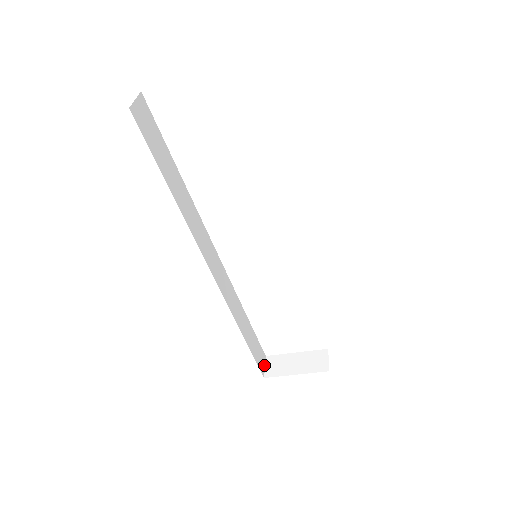
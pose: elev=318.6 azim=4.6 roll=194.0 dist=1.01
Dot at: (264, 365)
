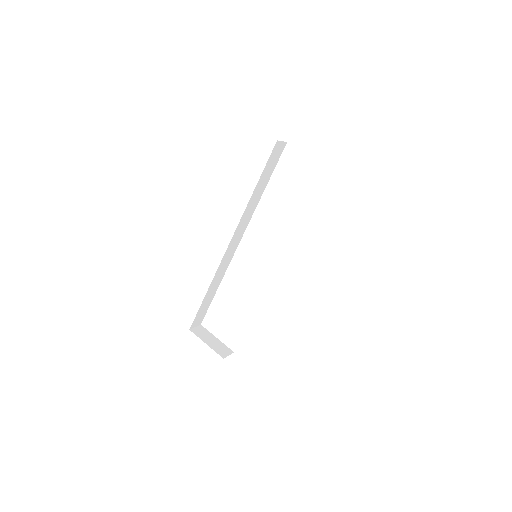
Dot at: (196, 326)
